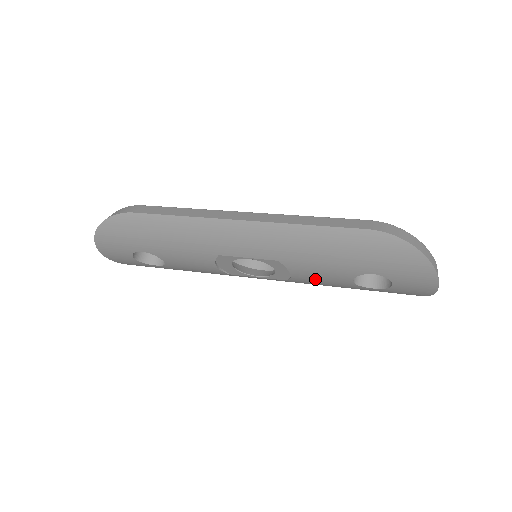
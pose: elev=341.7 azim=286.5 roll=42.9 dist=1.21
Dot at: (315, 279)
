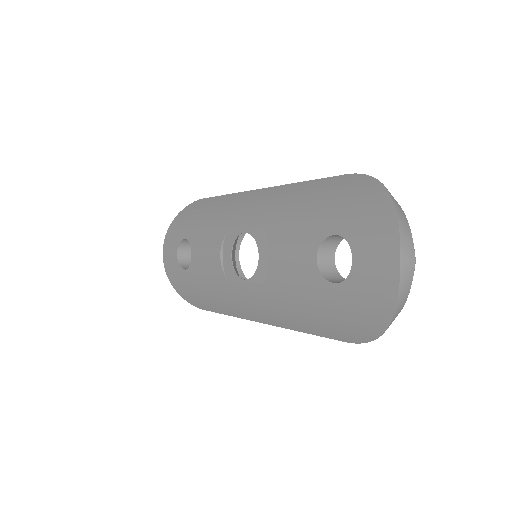
Dot at: (285, 265)
